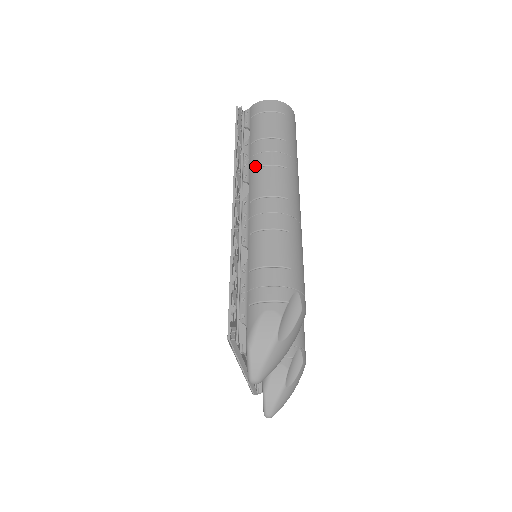
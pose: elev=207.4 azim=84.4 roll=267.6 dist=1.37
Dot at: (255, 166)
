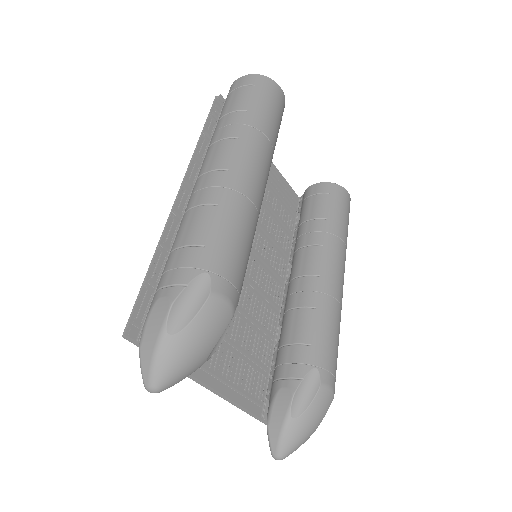
Dot at: occluded
